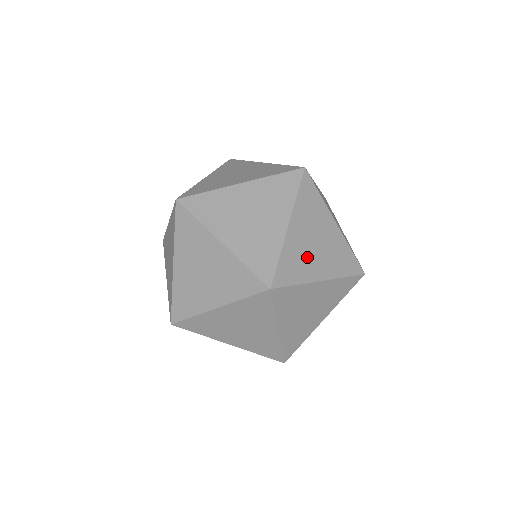
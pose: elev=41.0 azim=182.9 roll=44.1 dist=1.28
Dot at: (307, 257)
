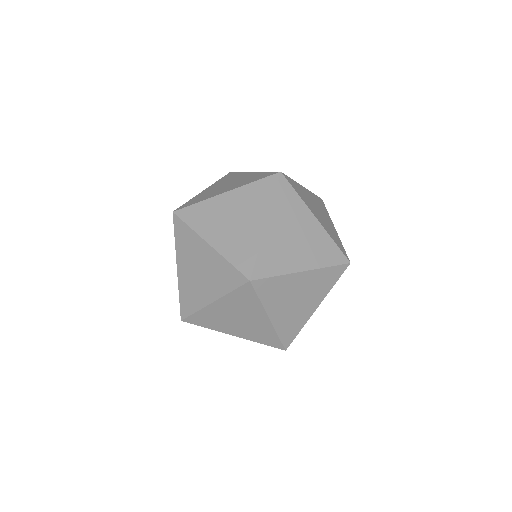
Dot at: (284, 298)
